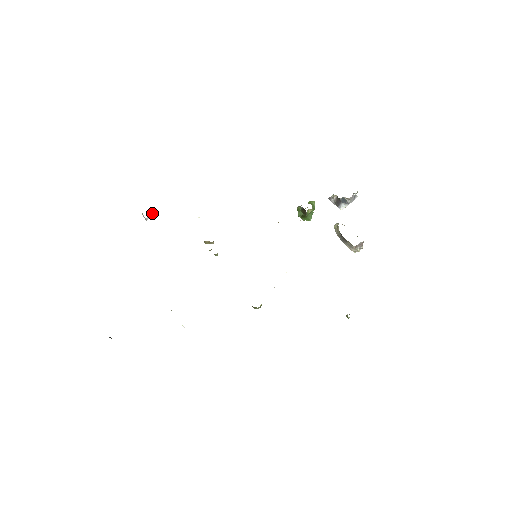
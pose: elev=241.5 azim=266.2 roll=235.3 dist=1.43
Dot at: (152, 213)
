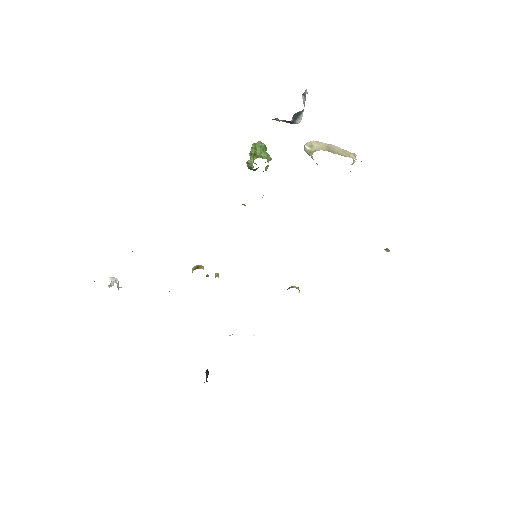
Dot at: (115, 280)
